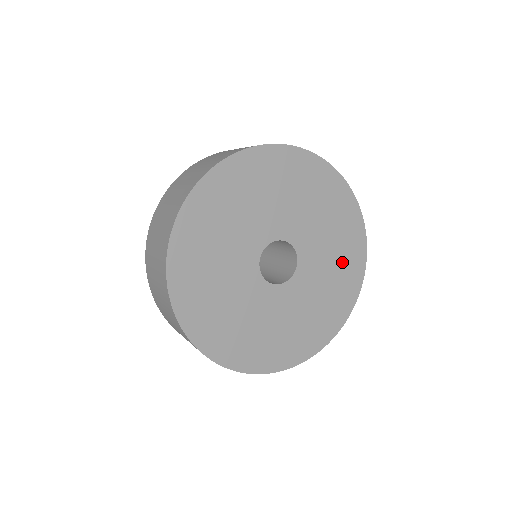
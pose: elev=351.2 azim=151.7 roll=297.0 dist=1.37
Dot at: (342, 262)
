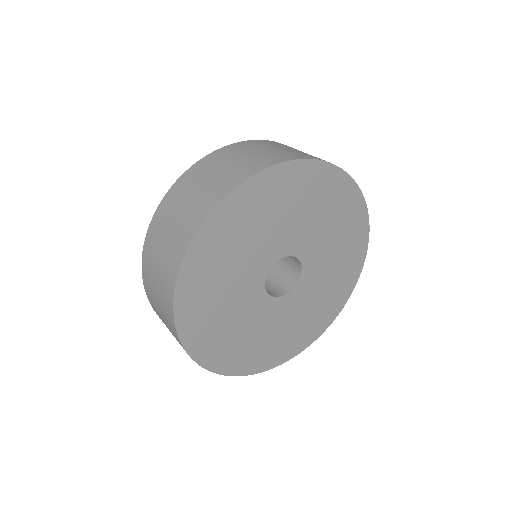
Dot at: (345, 251)
